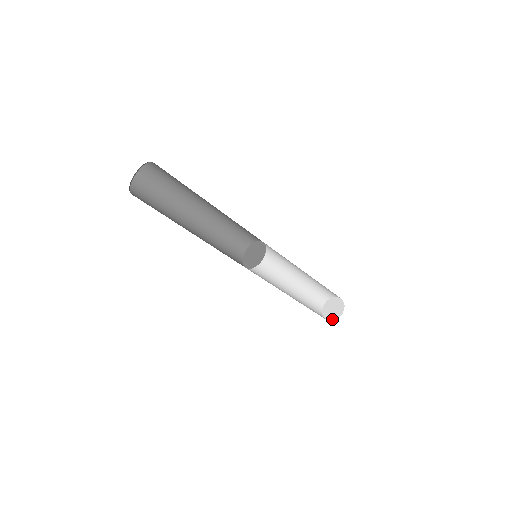
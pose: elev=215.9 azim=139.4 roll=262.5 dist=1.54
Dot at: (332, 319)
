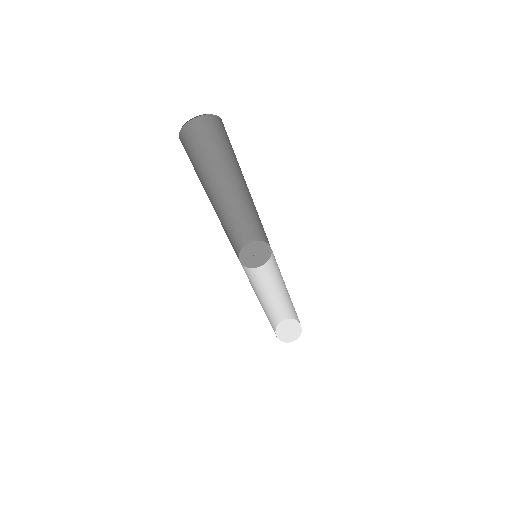
Dot at: (278, 335)
